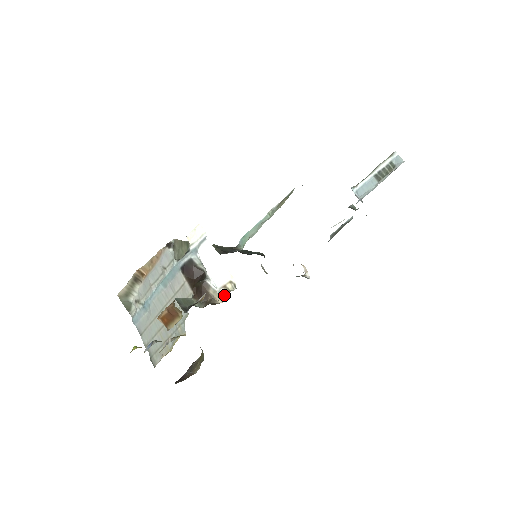
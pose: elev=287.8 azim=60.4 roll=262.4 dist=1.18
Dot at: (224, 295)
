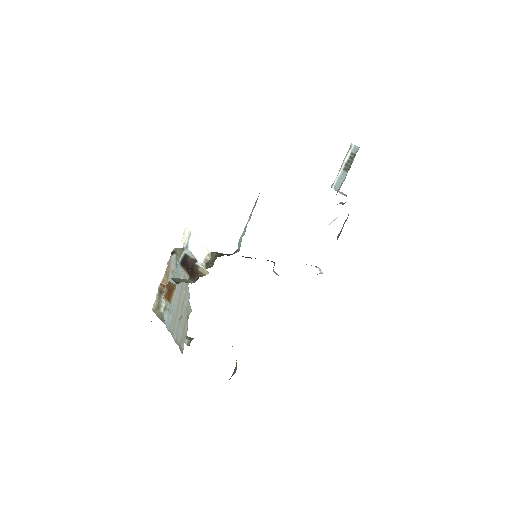
Dot at: (205, 265)
